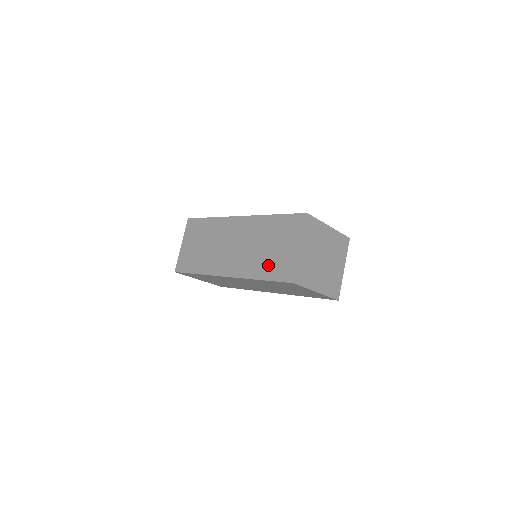
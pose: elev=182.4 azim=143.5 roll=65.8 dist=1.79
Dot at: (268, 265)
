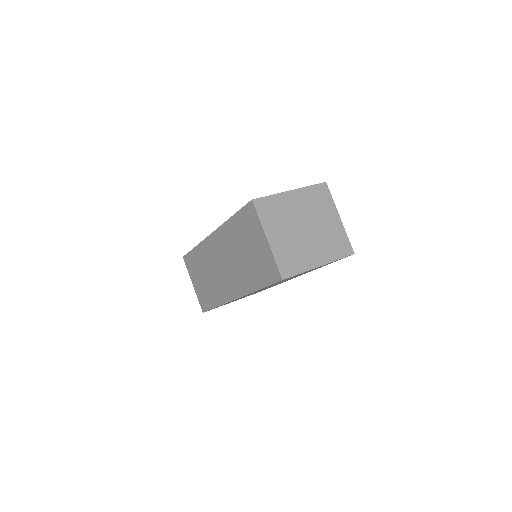
Dot at: (255, 272)
